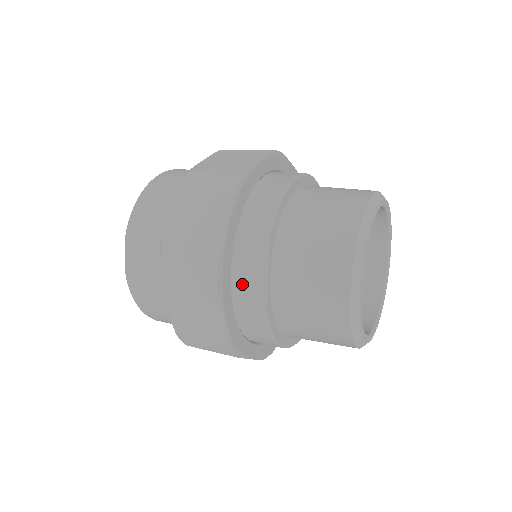
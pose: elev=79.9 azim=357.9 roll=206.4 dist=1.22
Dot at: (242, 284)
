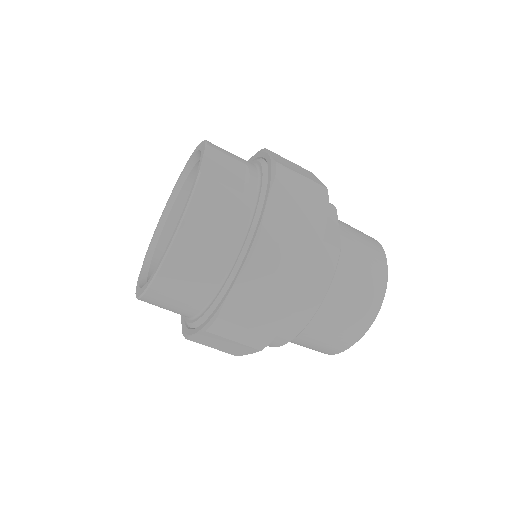
Dot at: occluded
